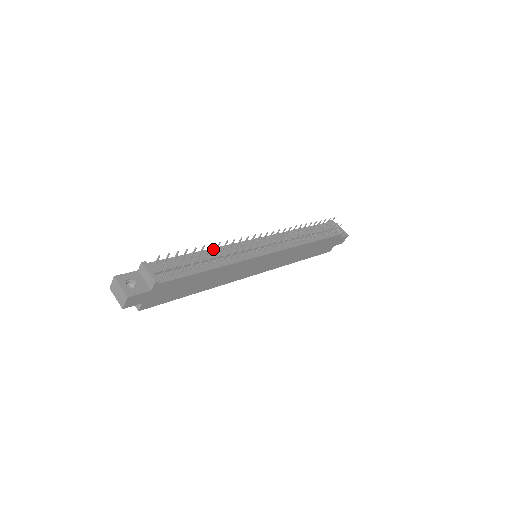
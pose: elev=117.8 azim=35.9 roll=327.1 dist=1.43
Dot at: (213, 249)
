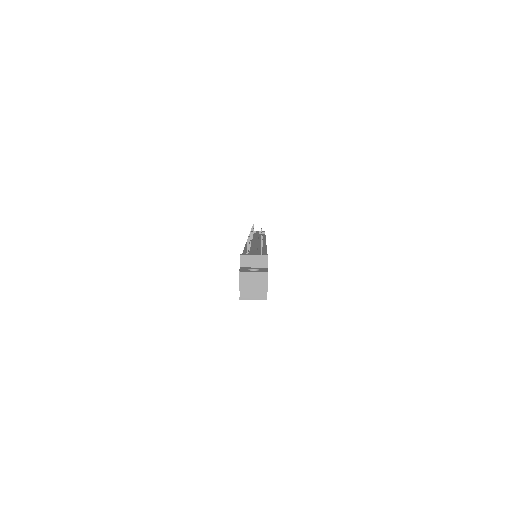
Dot at: (245, 248)
